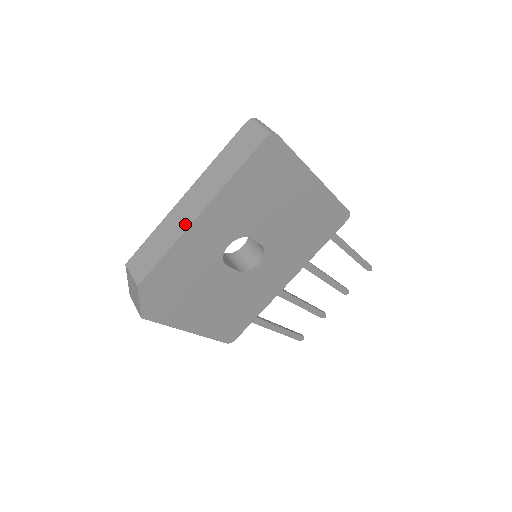
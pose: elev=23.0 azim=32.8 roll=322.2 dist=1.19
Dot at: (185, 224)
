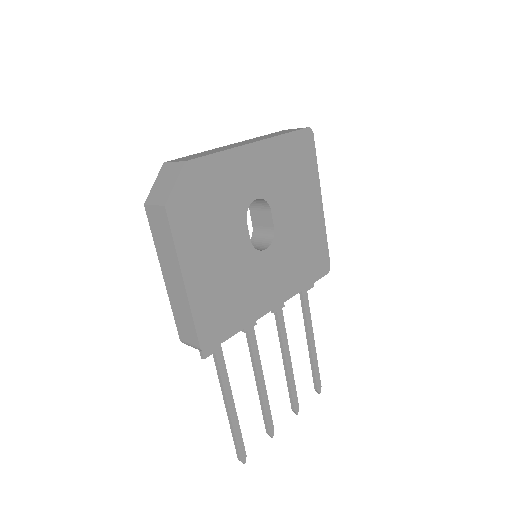
Dot at: (239, 145)
